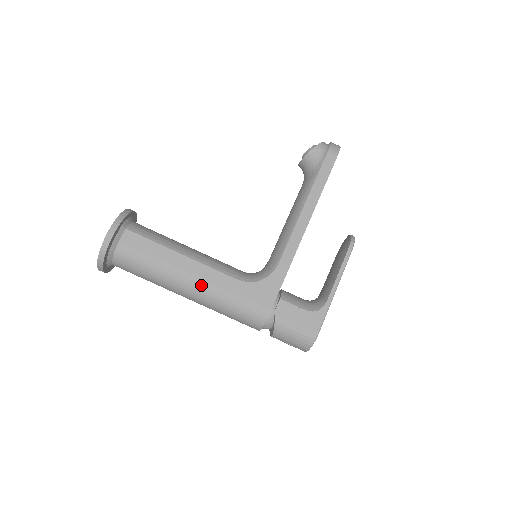
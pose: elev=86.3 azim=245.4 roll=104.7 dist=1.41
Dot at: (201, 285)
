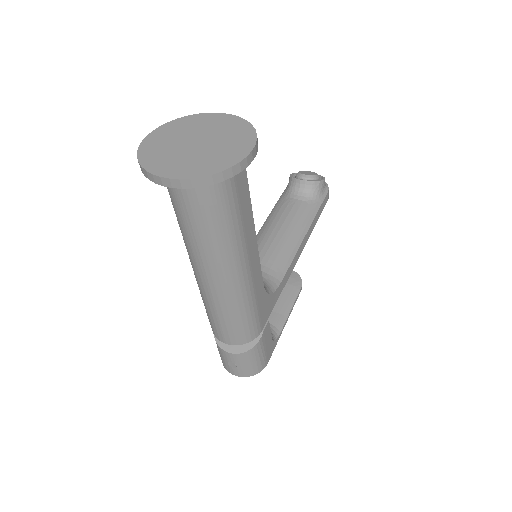
Dot at: (247, 277)
